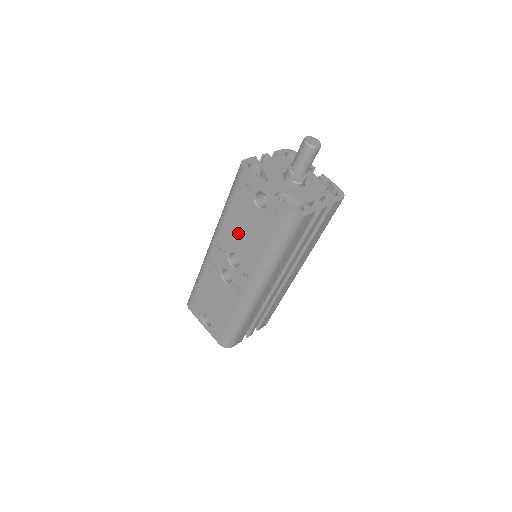
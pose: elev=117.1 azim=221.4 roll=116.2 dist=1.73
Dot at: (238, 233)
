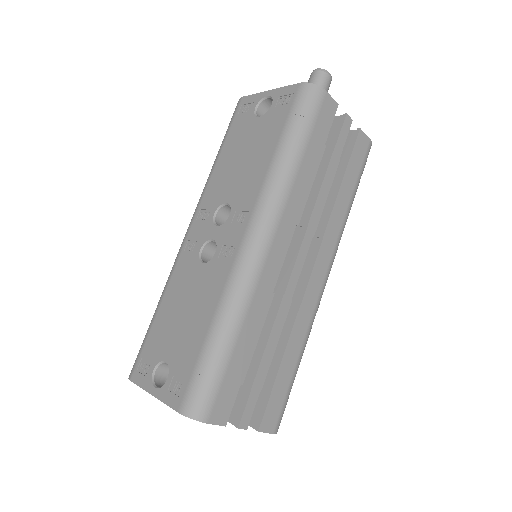
Dot at: (231, 170)
